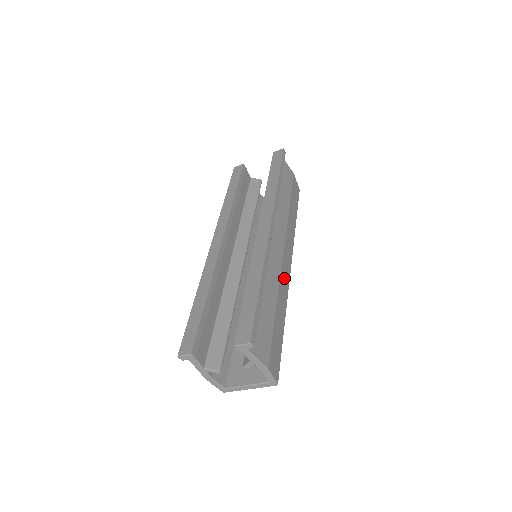
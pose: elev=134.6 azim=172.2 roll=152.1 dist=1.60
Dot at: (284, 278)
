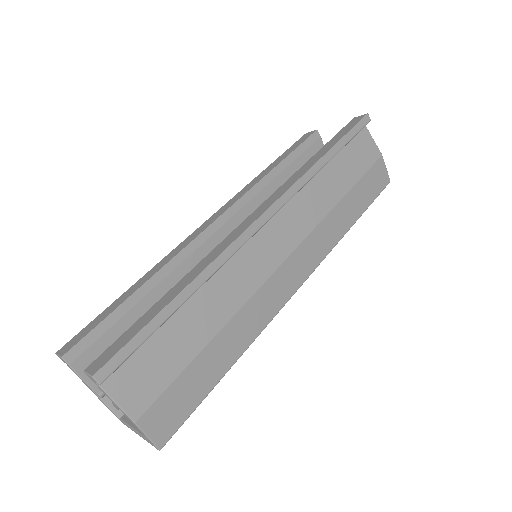
Dot at: (267, 299)
